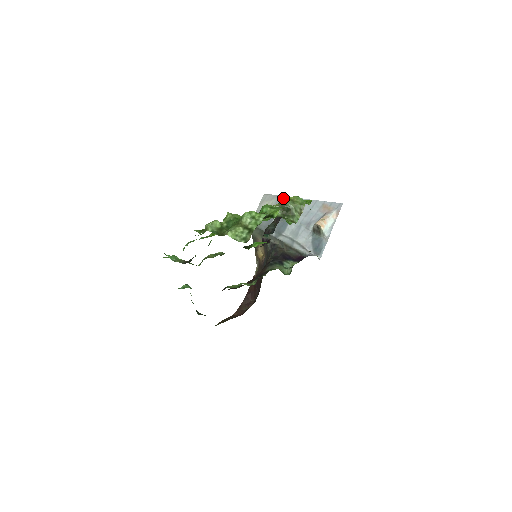
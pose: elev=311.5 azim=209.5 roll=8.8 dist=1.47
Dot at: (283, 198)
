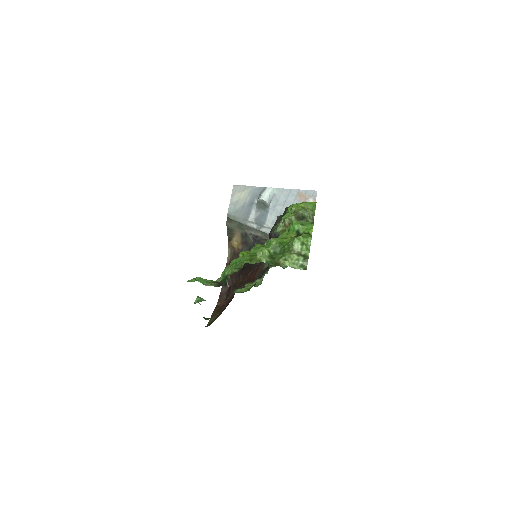
Dot at: (293, 206)
